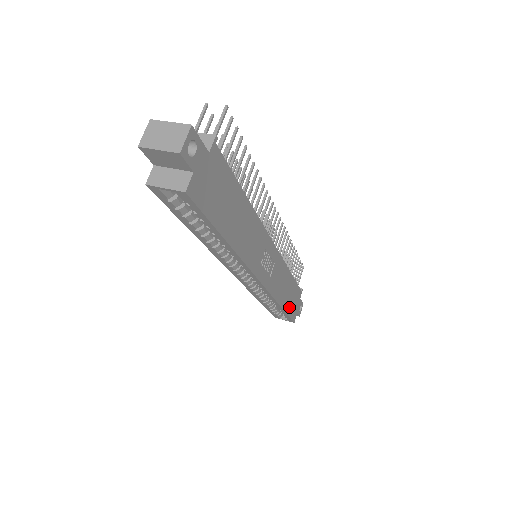
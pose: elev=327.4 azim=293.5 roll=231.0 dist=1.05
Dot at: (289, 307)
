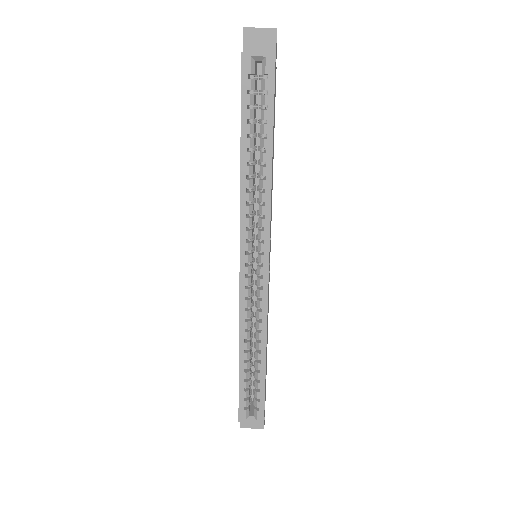
Dot at: occluded
